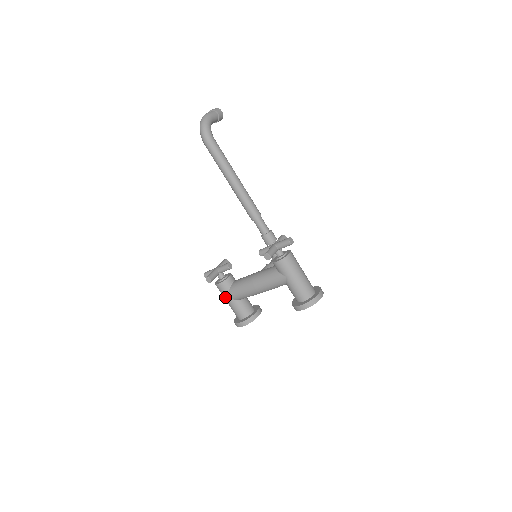
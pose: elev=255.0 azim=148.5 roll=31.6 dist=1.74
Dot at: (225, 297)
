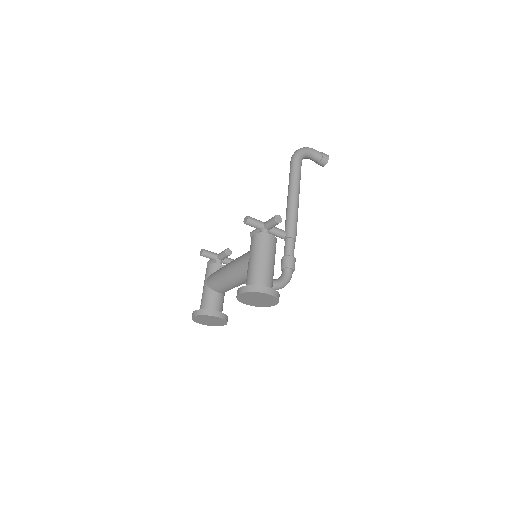
Dot at: (204, 282)
